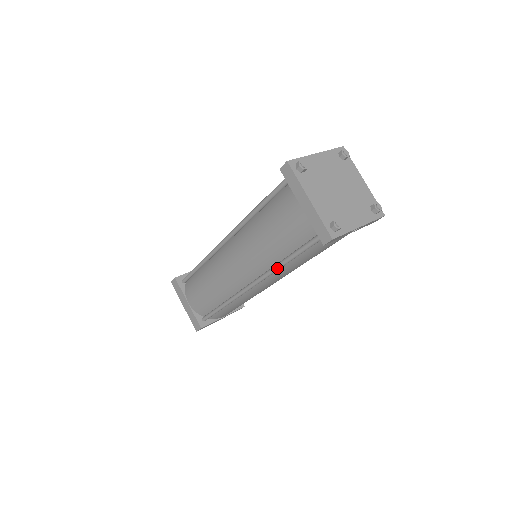
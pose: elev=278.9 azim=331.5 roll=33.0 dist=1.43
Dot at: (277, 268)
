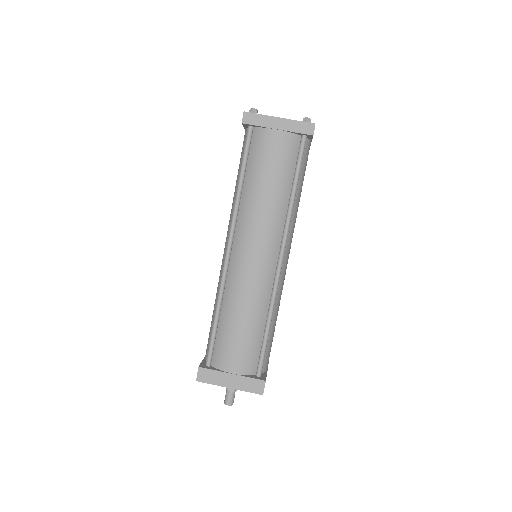
Dot at: (291, 207)
